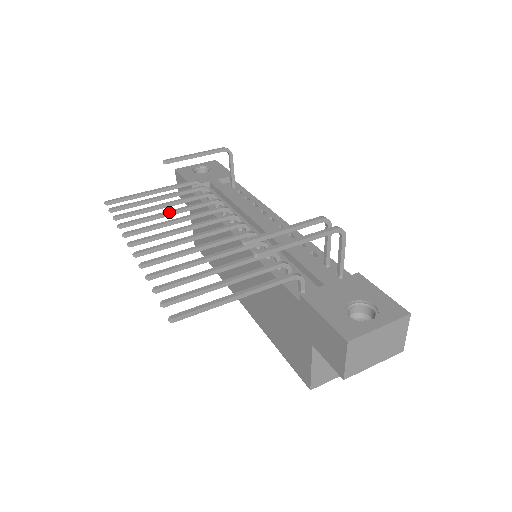
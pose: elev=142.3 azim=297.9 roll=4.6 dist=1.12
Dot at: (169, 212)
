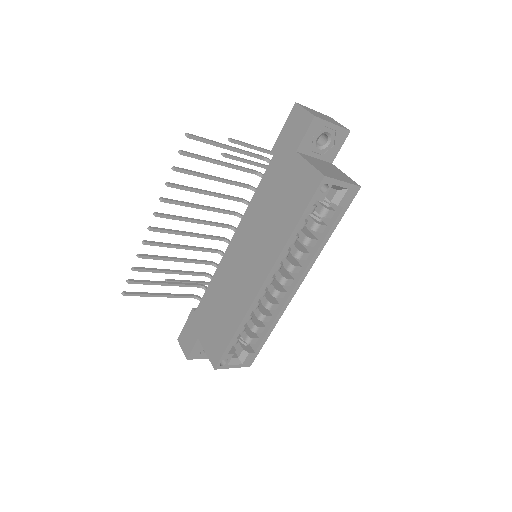
Dot at: (176, 258)
